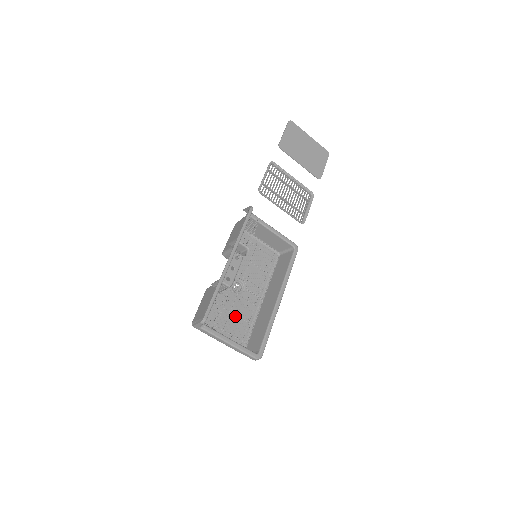
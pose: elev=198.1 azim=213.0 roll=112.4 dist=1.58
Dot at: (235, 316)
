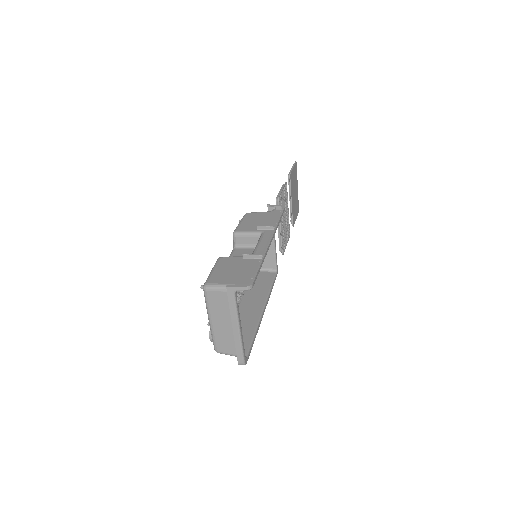
Dot at: occluded
